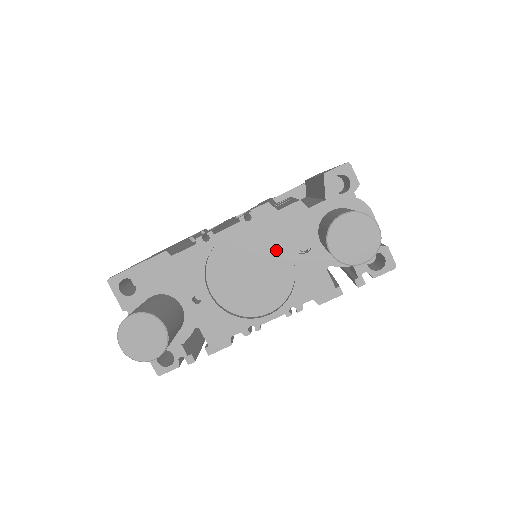
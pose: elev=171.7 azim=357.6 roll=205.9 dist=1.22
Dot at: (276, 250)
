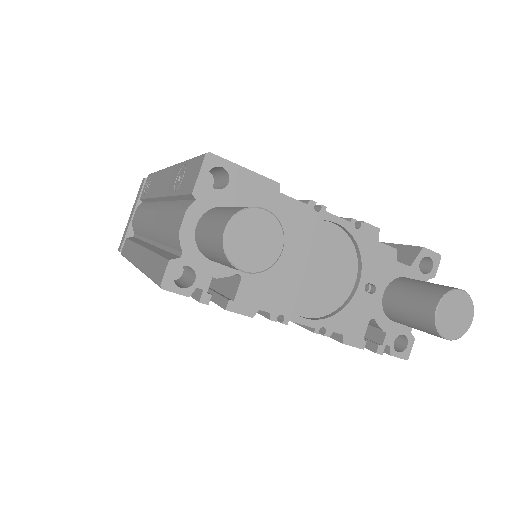
Dot at: (349, 270)
